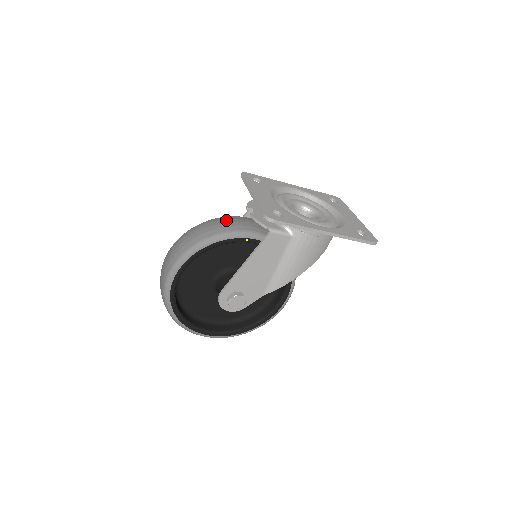
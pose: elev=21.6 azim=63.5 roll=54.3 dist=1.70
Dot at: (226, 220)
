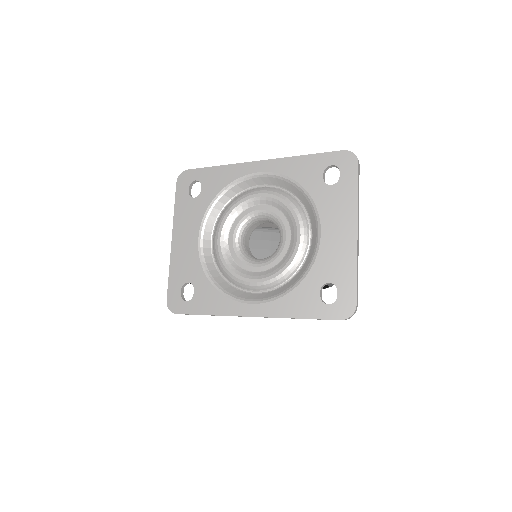
Dot at: occluded
